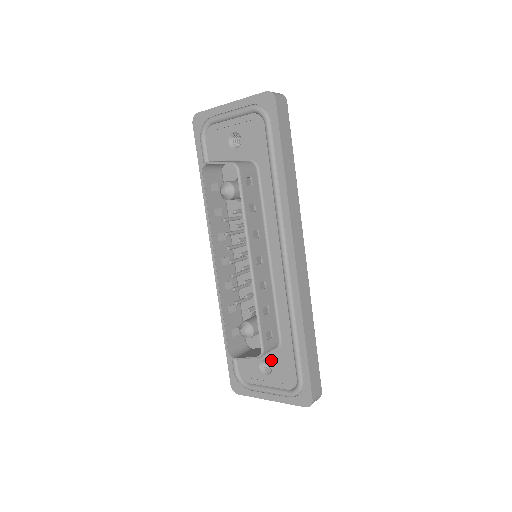
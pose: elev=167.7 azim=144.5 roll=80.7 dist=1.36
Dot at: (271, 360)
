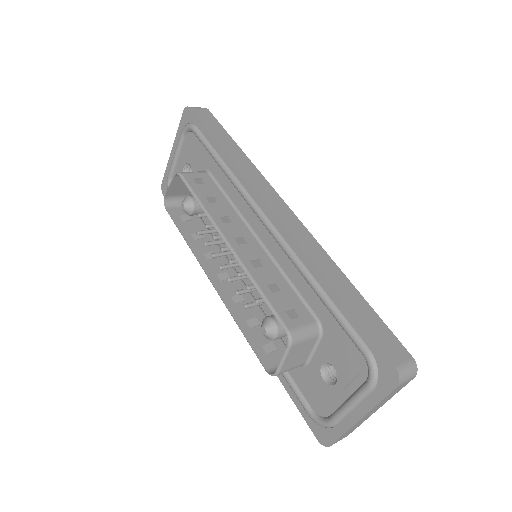
Dot at: (327, 357)
